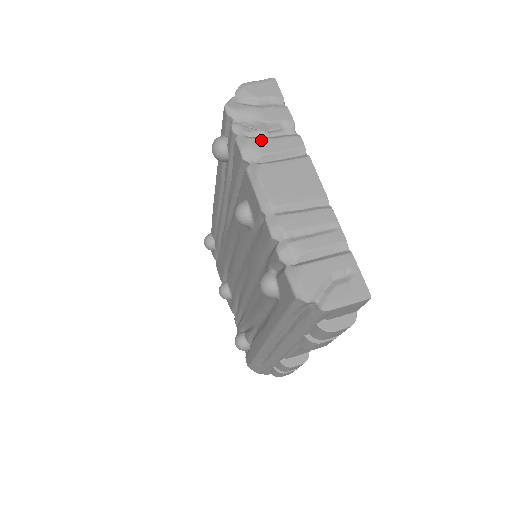
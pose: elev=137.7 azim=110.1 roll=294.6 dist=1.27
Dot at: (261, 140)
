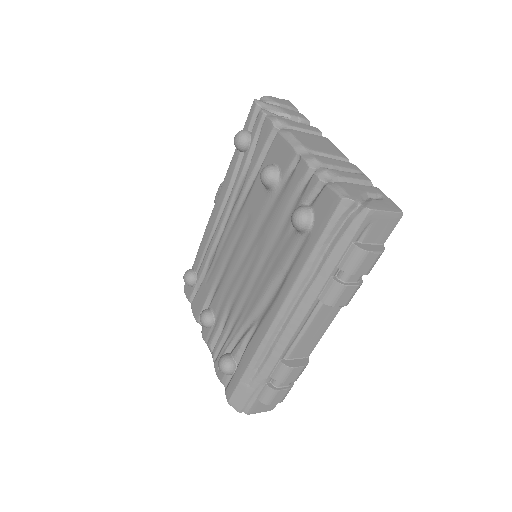
Dot at: (288, 119)
